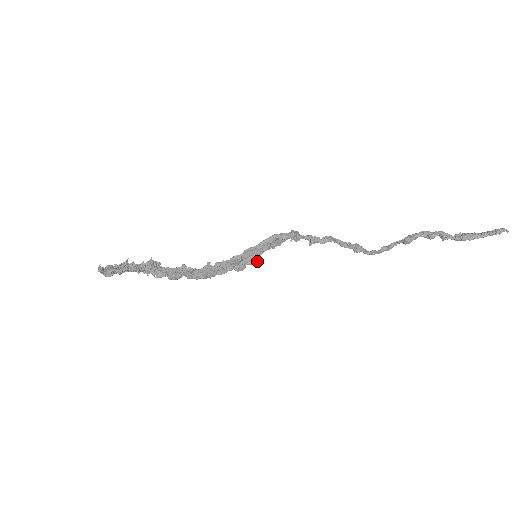
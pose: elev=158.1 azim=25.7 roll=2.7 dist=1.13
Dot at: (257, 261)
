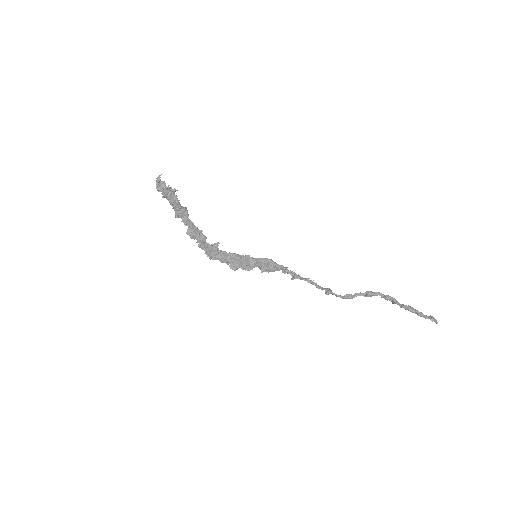
Dot at: (249, 270)
